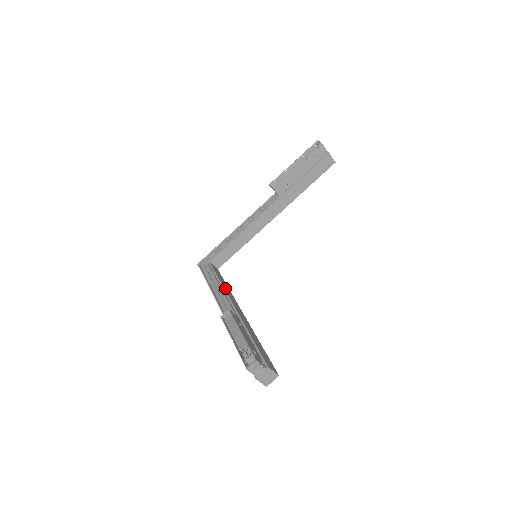
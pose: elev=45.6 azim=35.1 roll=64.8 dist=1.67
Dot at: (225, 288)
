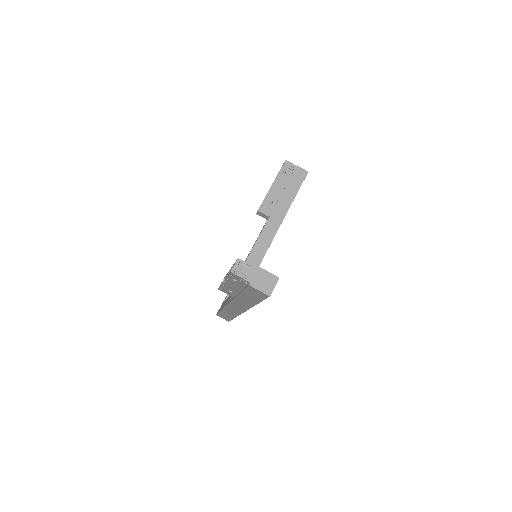
Dot at: occluded
